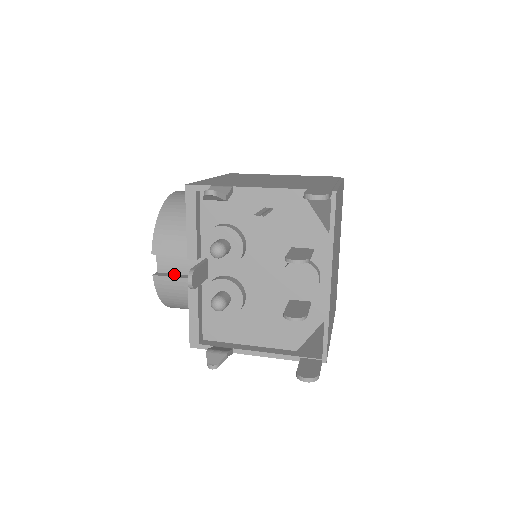
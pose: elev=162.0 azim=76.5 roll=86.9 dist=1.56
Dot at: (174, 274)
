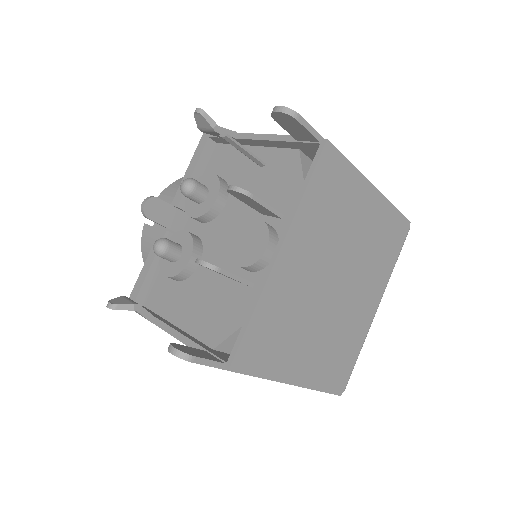
Dot at: occluded
